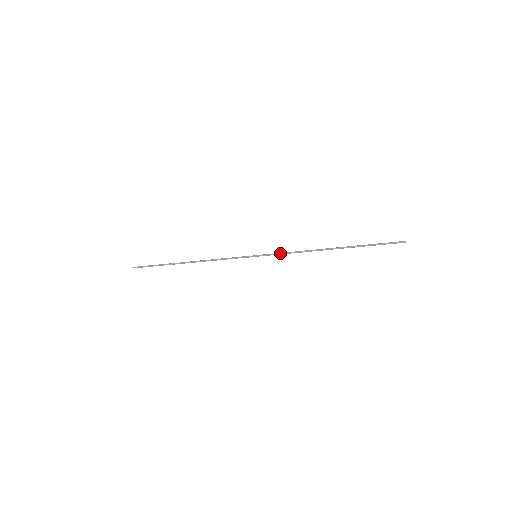
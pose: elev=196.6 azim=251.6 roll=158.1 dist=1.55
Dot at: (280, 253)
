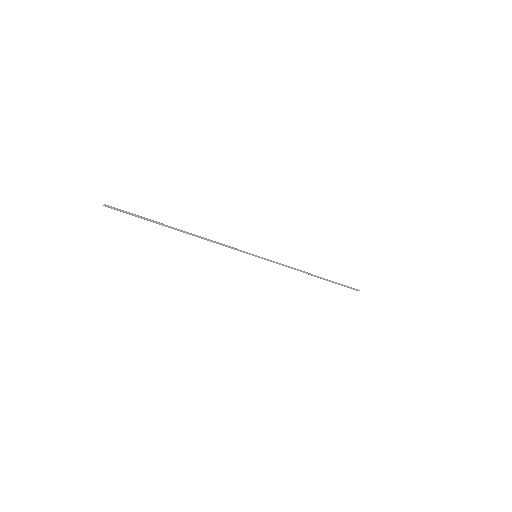
Dot at: (277, 262)
